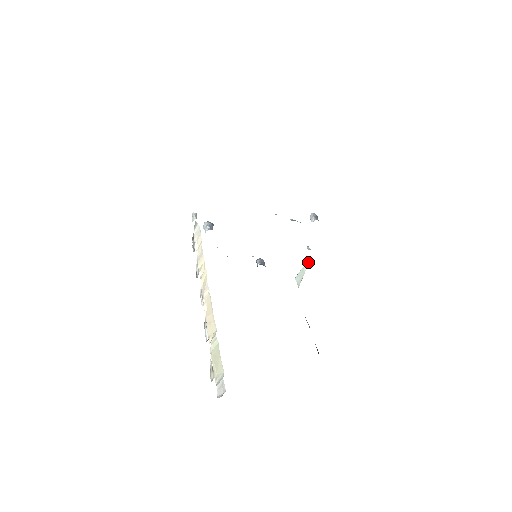
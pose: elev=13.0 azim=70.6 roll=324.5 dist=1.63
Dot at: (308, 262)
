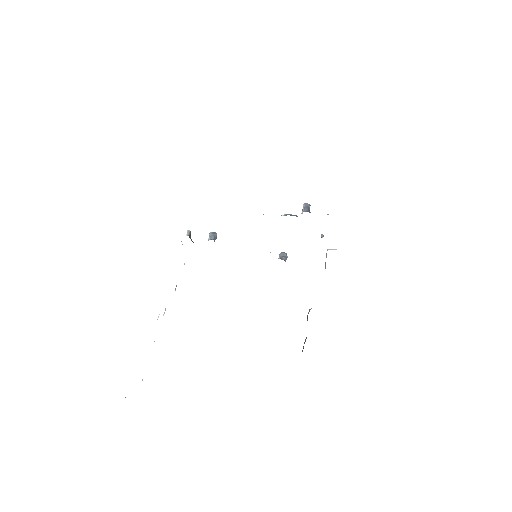
Dot at: occluded
